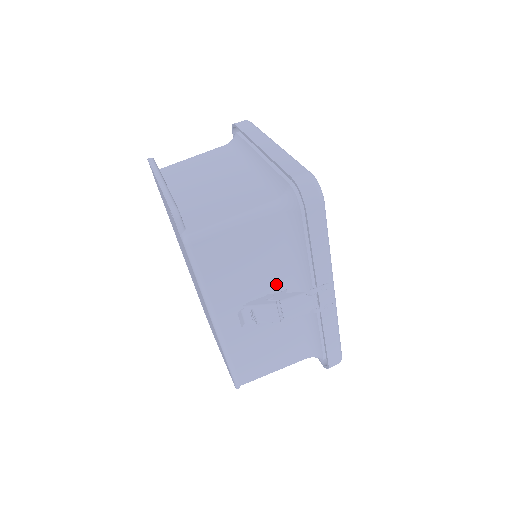
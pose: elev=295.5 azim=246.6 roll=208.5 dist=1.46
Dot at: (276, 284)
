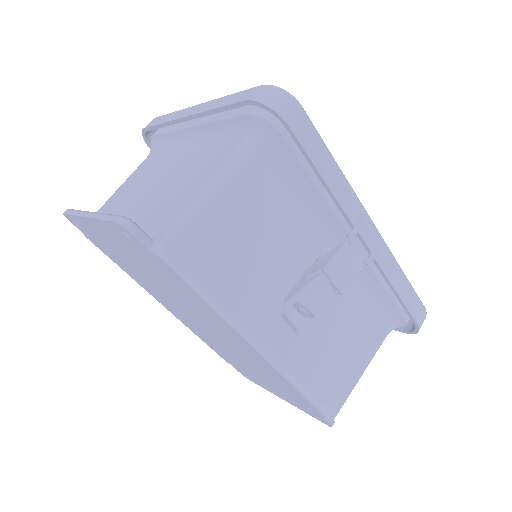
Dot at: (304, 255)
